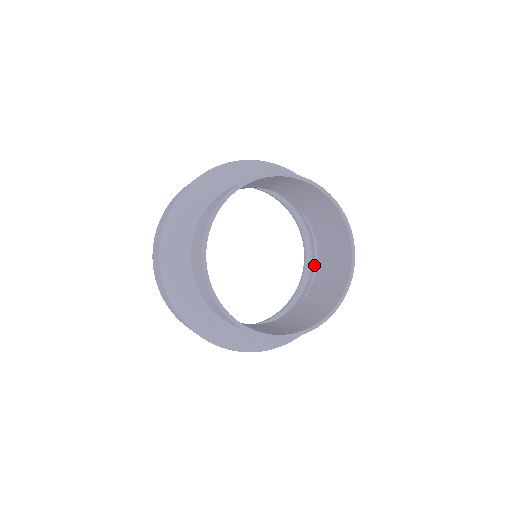
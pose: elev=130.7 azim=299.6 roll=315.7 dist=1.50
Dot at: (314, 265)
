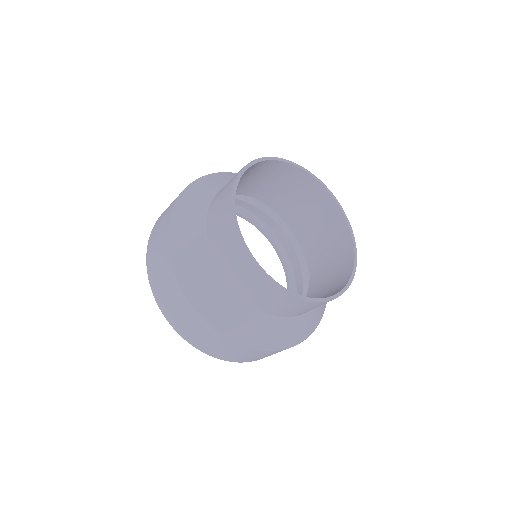
Dot at: (281, 230)
